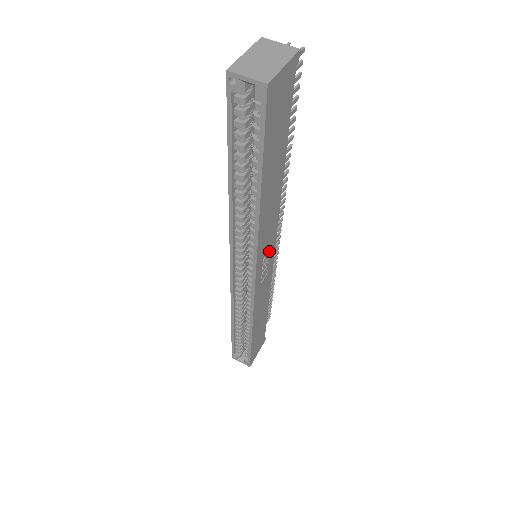
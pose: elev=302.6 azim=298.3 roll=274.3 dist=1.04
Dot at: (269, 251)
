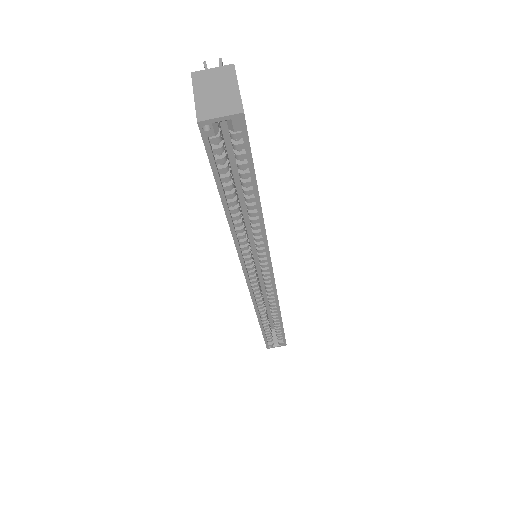
Dot at: occluded
